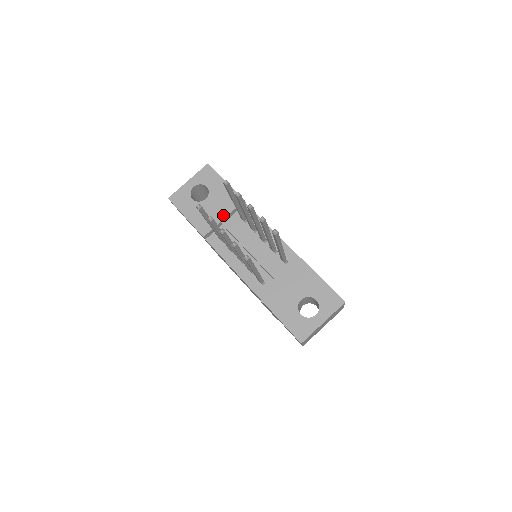
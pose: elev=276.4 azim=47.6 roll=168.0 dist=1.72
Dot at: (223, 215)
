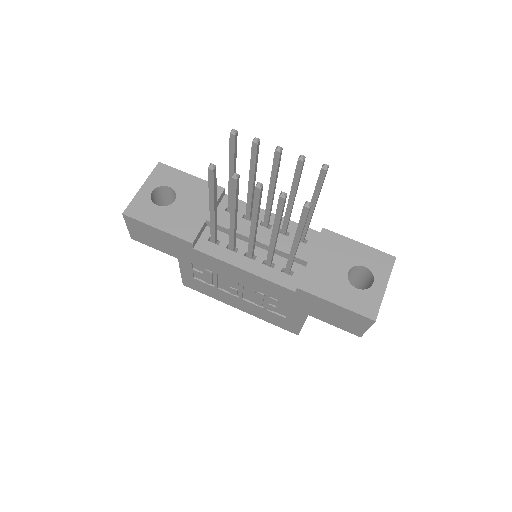
Dot at: (206, 211)
